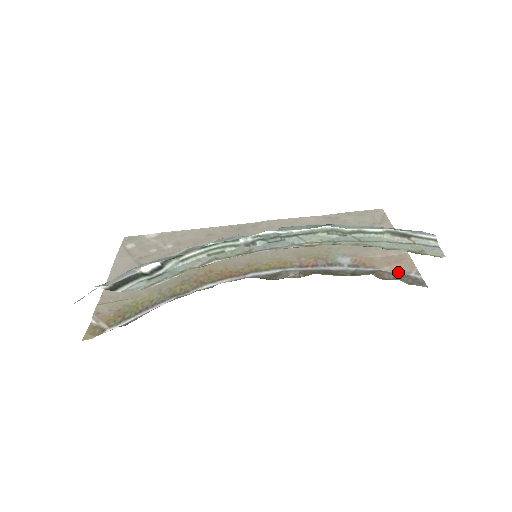
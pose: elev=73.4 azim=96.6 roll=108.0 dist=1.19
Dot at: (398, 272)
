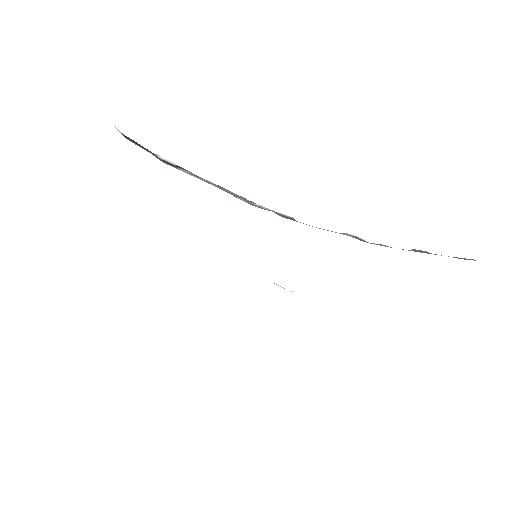
Dot at: occluded
